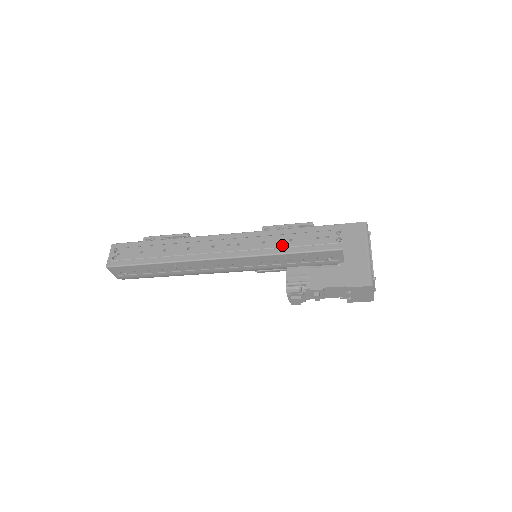
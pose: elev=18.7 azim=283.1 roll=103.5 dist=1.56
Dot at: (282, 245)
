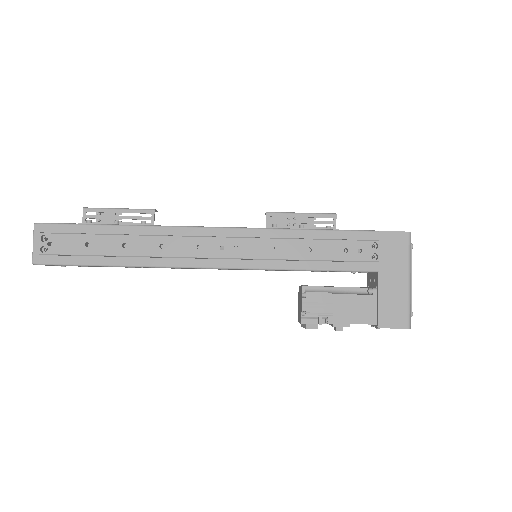
Dot at: (298, 257)
